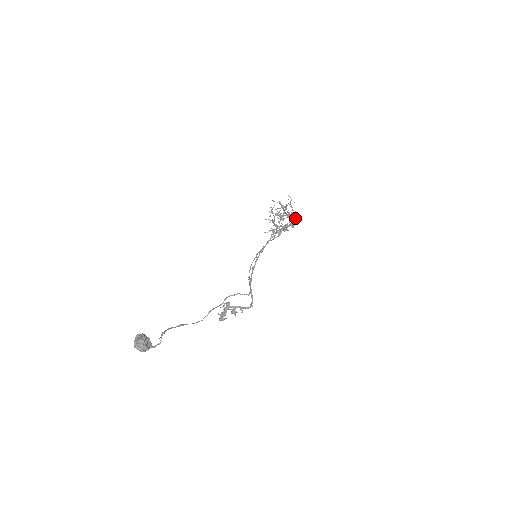
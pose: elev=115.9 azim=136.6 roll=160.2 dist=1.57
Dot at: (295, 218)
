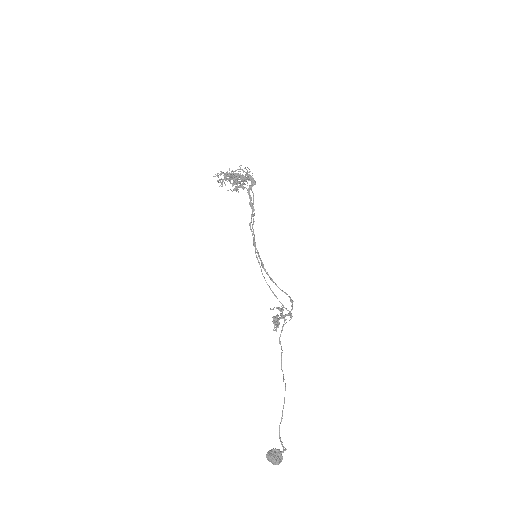
Dot at: occluded
